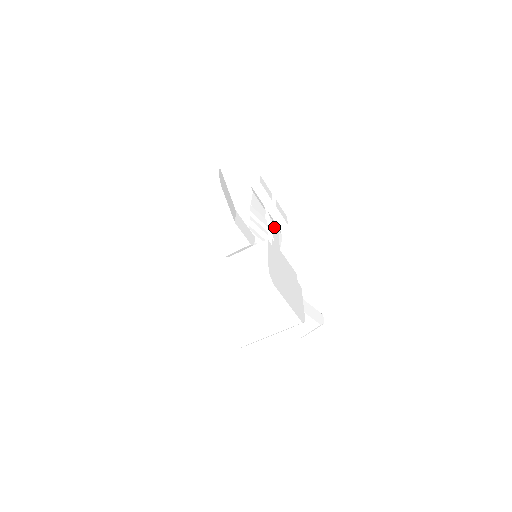
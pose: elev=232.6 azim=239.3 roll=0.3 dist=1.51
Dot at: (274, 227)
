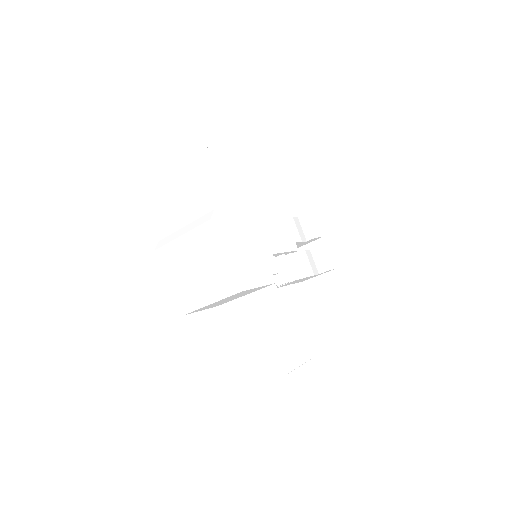
Dot at: (291, 242)
